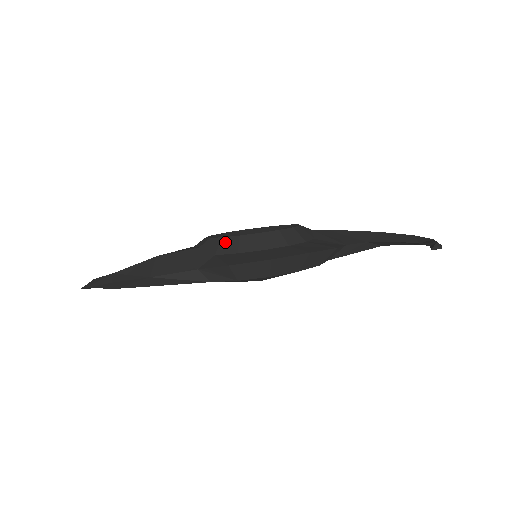
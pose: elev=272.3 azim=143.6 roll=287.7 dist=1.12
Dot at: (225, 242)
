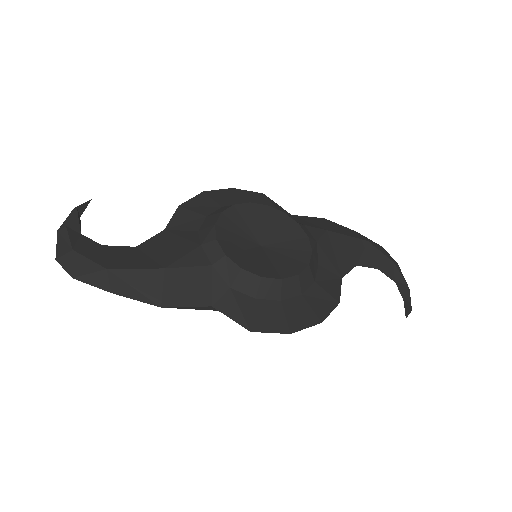
Dot at: (244, 277)
